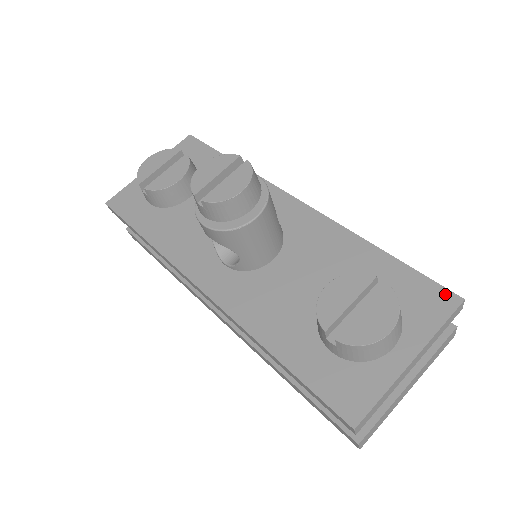
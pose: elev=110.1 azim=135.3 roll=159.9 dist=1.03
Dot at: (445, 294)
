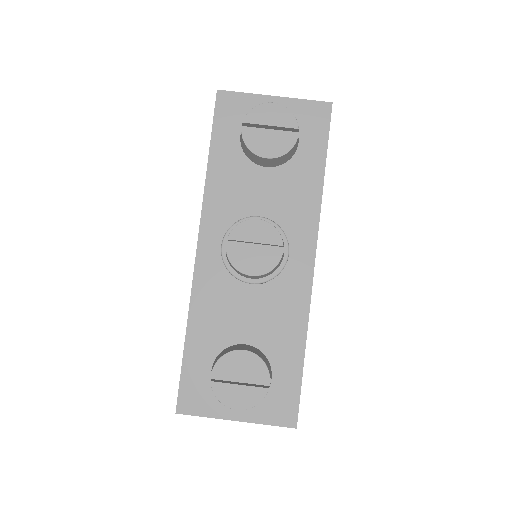
Dot at: (293, 415)
